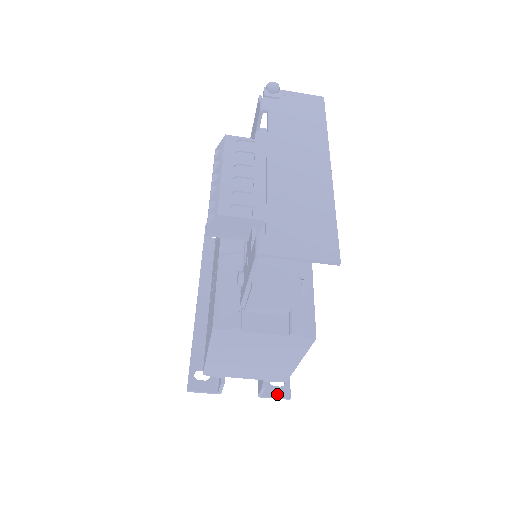
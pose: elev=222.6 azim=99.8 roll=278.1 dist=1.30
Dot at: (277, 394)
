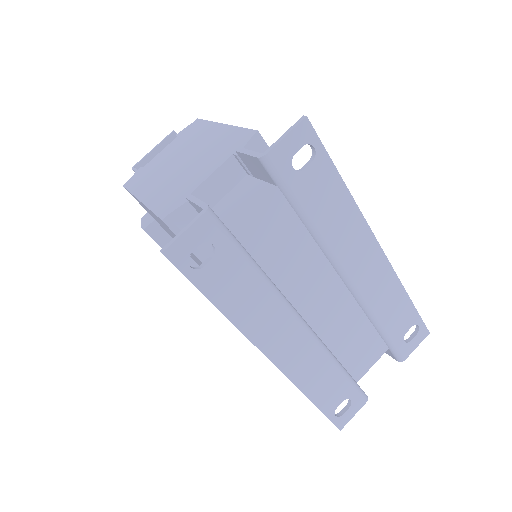
Dot at: (288, 138)
